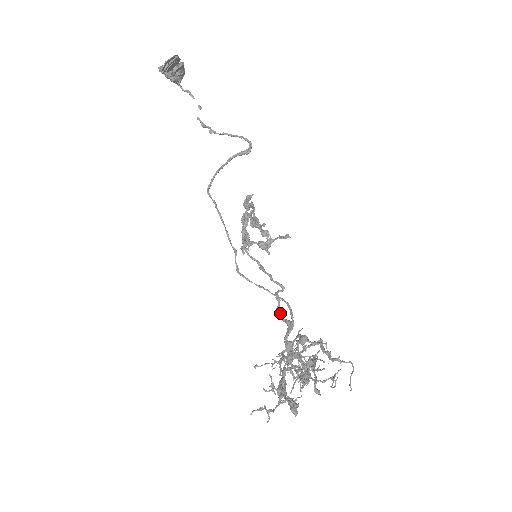
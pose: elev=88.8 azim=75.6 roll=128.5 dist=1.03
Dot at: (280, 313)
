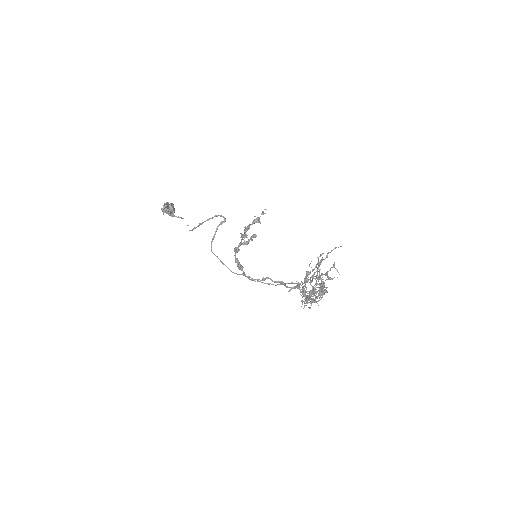
Dot at: (288, 287)
